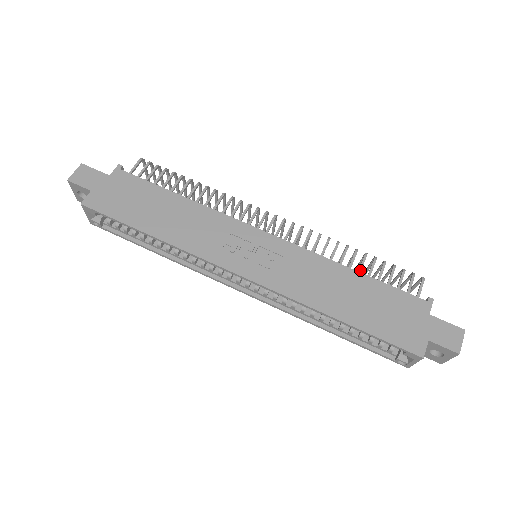
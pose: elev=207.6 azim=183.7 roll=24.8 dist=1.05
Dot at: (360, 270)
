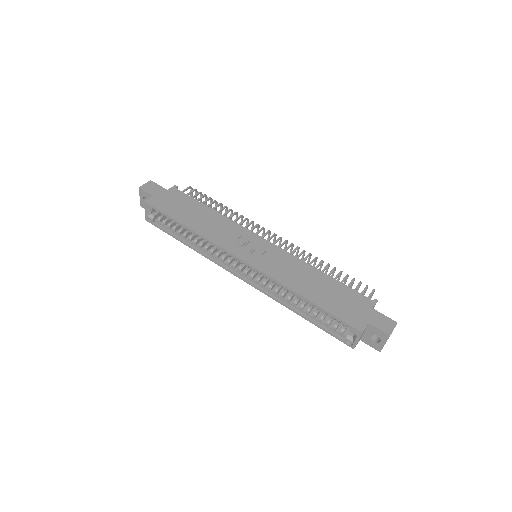
Dot at: occluded
